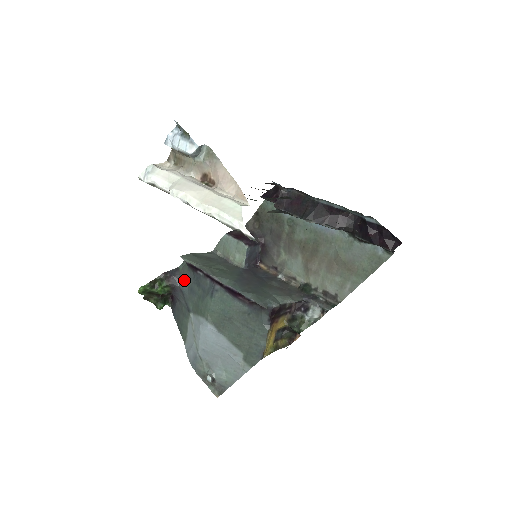
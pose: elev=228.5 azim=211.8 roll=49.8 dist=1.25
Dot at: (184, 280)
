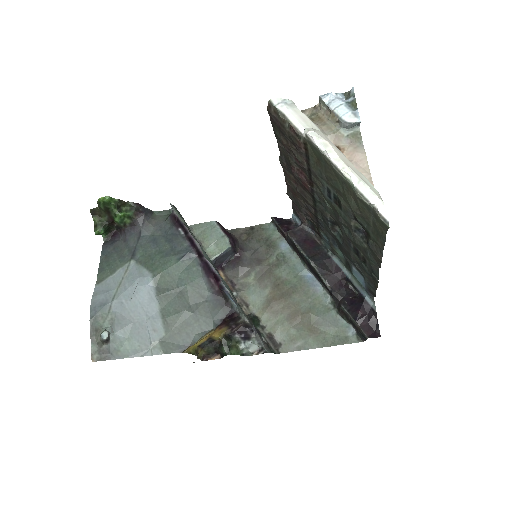
Dot at: (152, 226)
